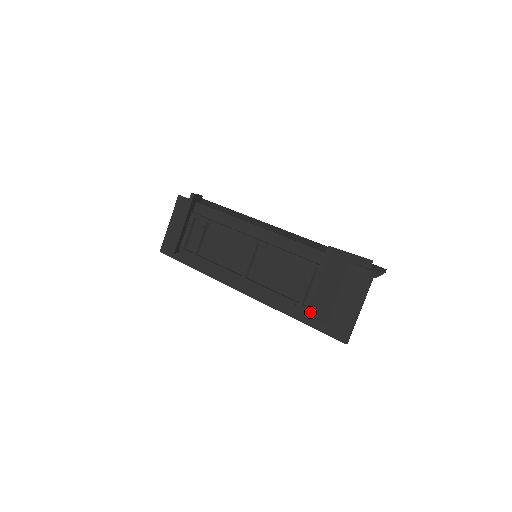
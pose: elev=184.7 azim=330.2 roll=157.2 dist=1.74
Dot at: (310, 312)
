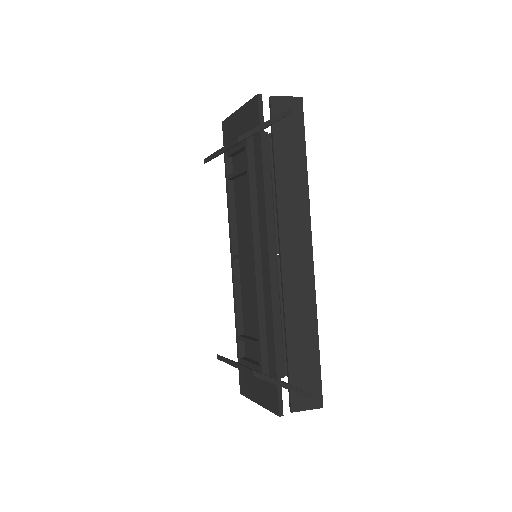
Dot at: occluded
